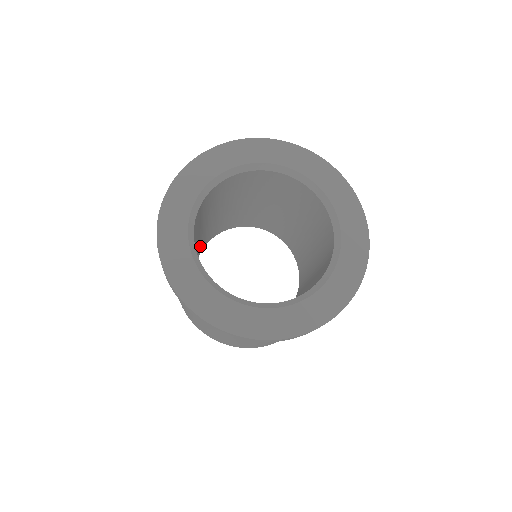
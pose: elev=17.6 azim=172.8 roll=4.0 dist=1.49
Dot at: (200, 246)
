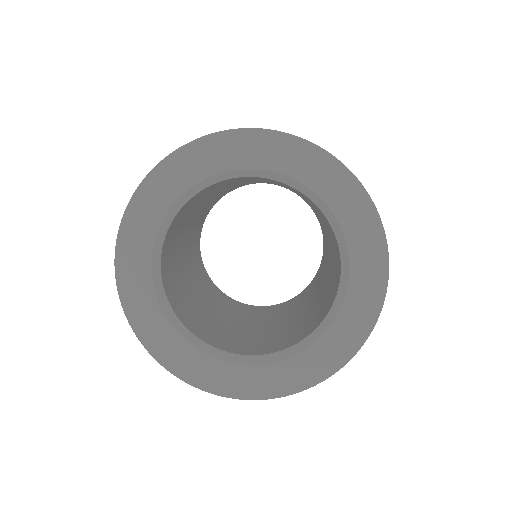
Dot at: occluded
